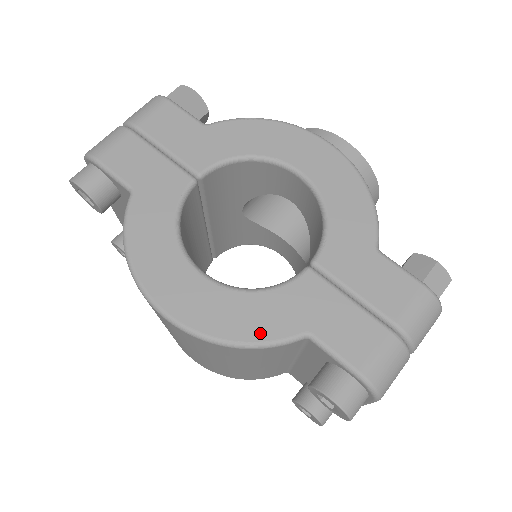
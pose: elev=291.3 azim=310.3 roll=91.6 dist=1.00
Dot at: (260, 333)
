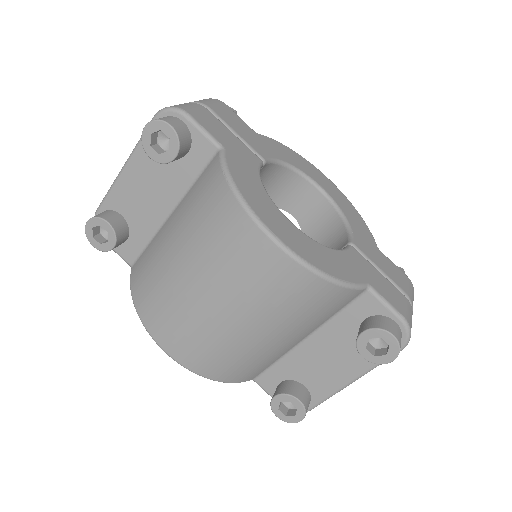
Dot at: (344, 275)
